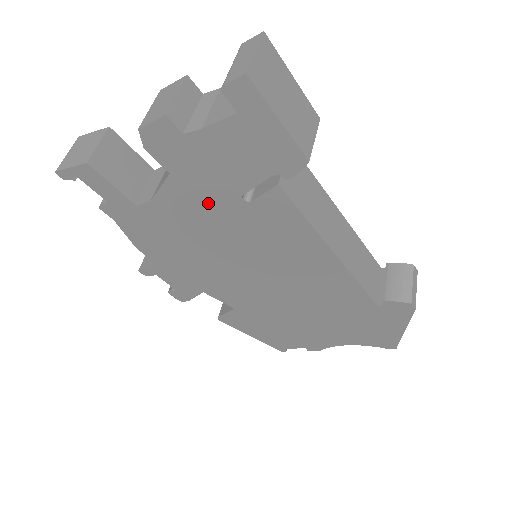
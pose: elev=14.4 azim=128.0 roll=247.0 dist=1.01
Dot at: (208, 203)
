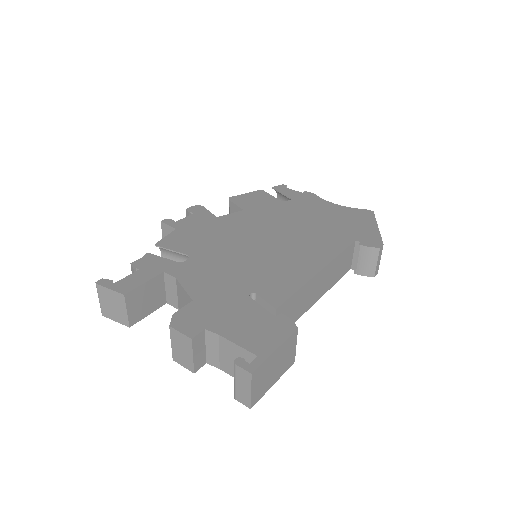
Dot at: occluded
